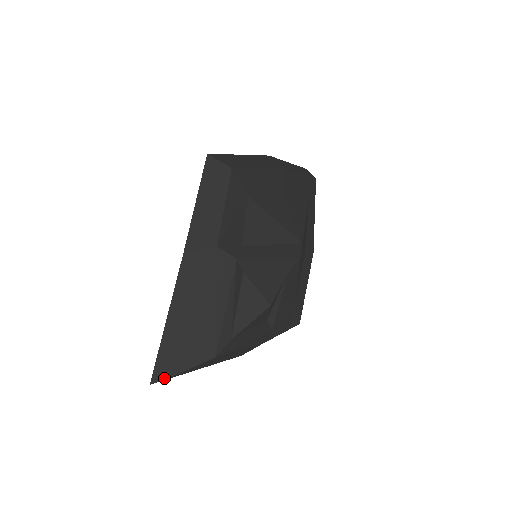
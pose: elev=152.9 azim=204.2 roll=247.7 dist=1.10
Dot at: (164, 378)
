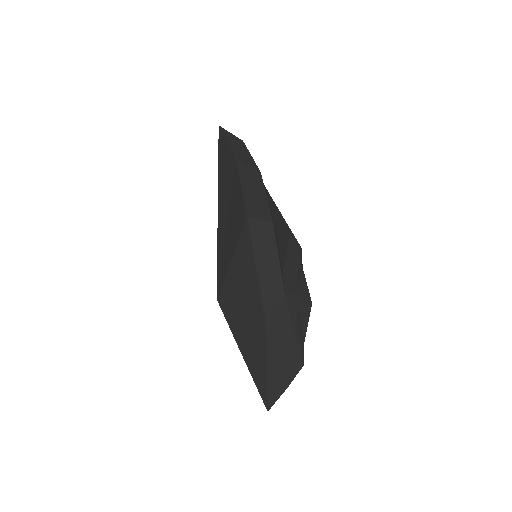
Dot at: occluded
